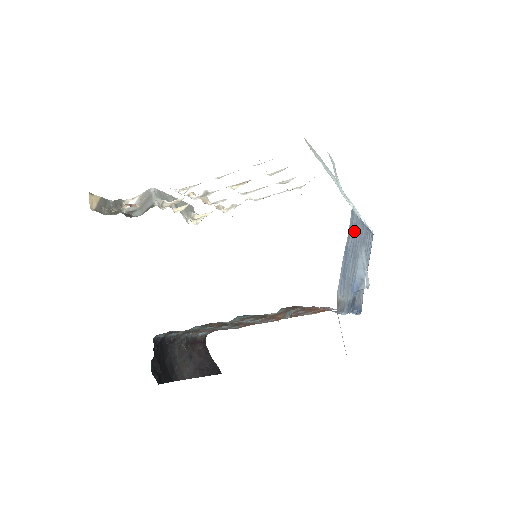
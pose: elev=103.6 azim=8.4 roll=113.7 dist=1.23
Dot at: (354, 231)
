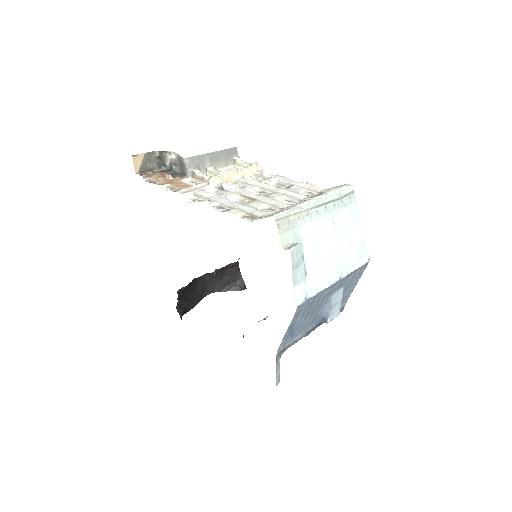
Dot at: (309, 305)
